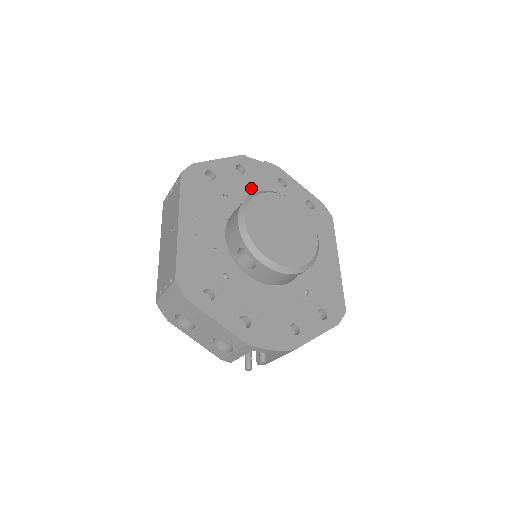
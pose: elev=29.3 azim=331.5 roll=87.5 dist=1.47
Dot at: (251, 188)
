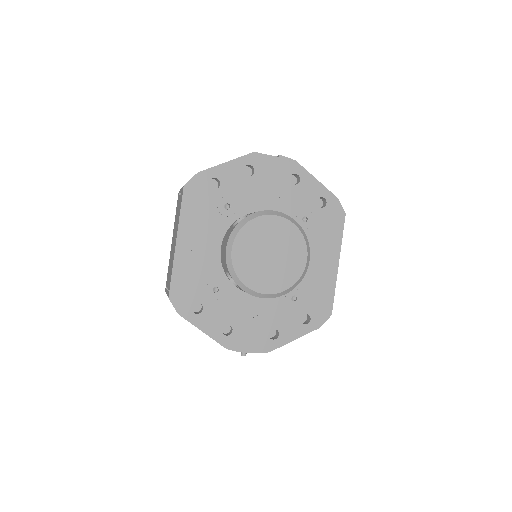
Dot at: (257, 192)
